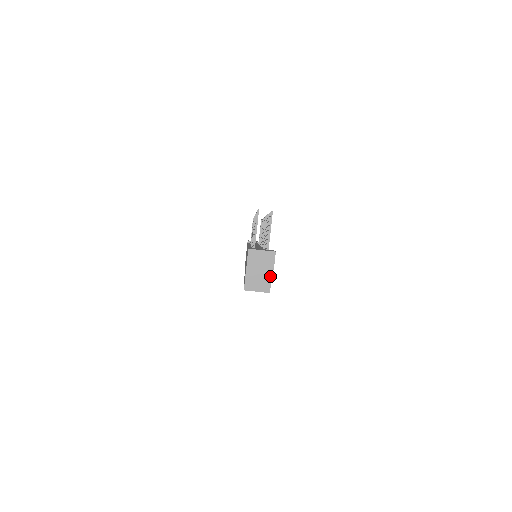
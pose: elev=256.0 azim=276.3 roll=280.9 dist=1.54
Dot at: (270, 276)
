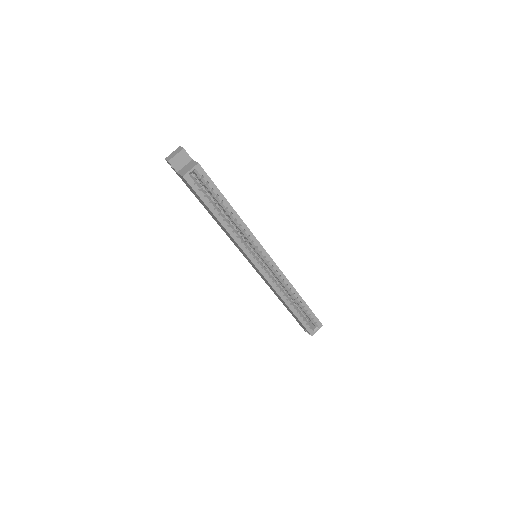
Dot at: (193, 161)
